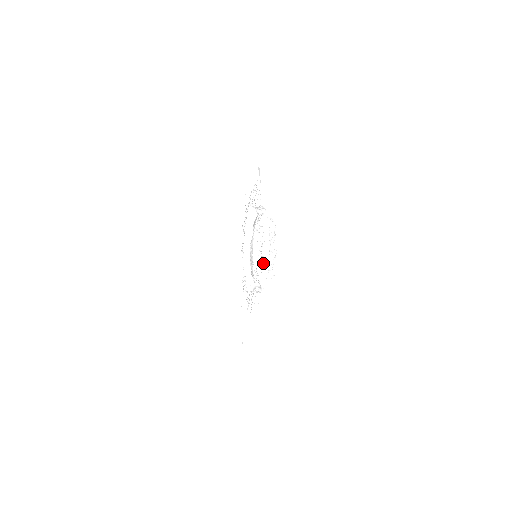
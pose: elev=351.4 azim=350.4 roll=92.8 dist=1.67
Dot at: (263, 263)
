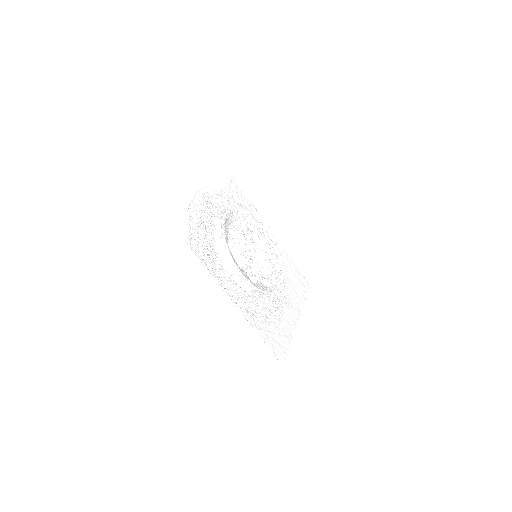
Dot at: (258, 292)
